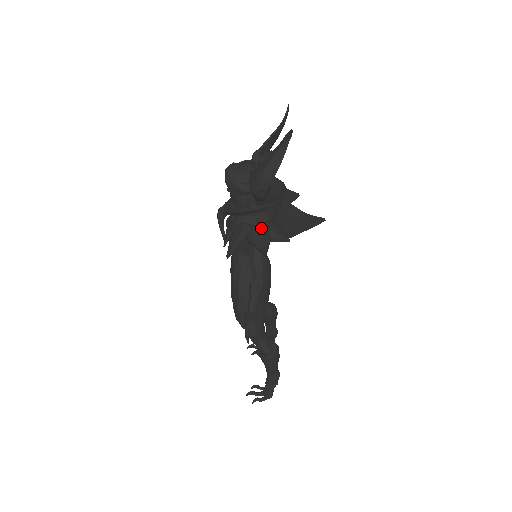
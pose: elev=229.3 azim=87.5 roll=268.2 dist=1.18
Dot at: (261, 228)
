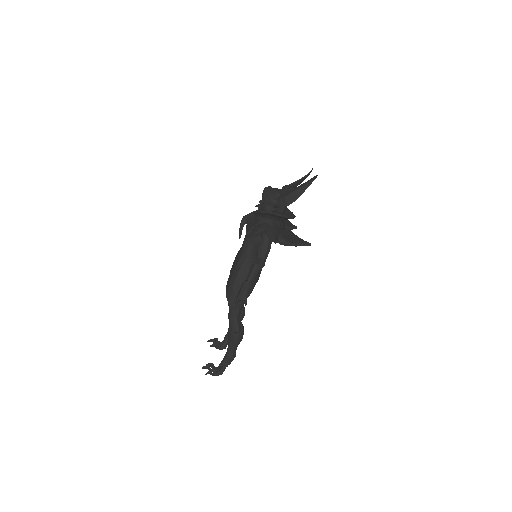
Dot at: (275, 229)
